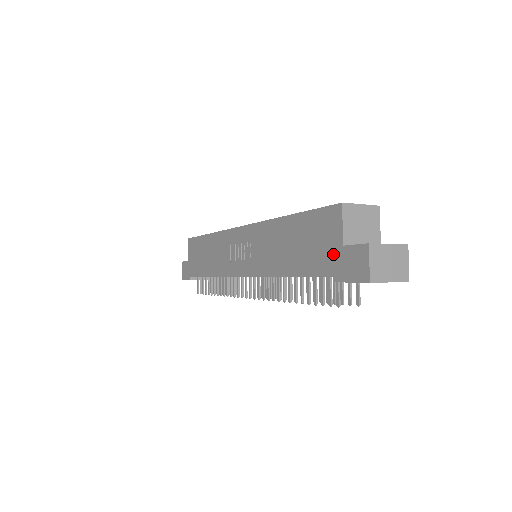
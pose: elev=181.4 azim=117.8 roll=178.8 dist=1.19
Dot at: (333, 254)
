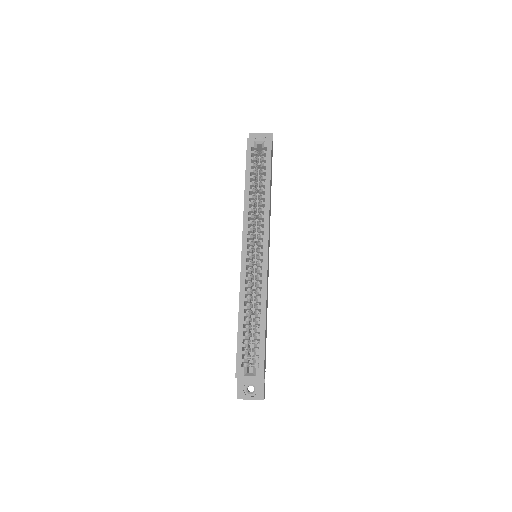
Dot at: occluded
